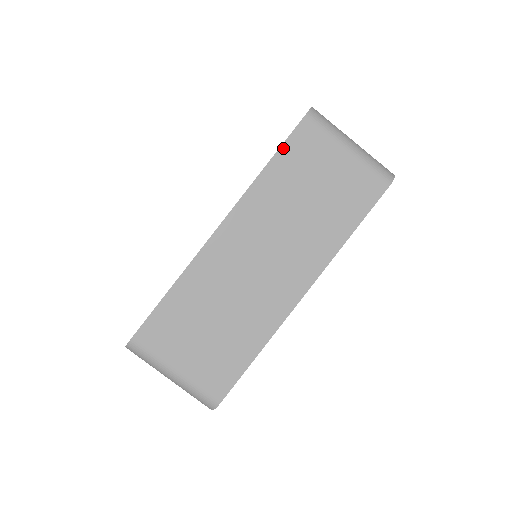
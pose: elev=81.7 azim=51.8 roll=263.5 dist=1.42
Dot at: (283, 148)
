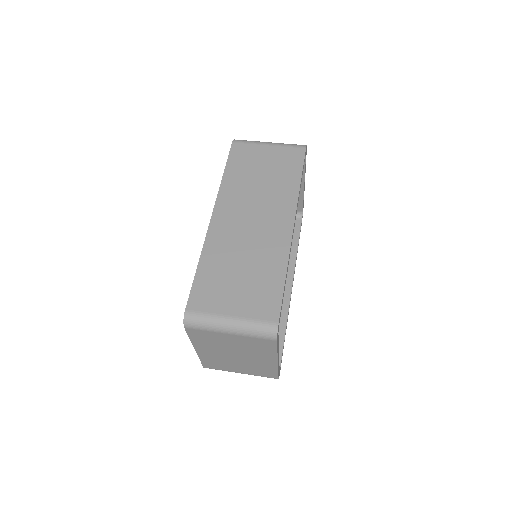
Dot at: (229, 161)
